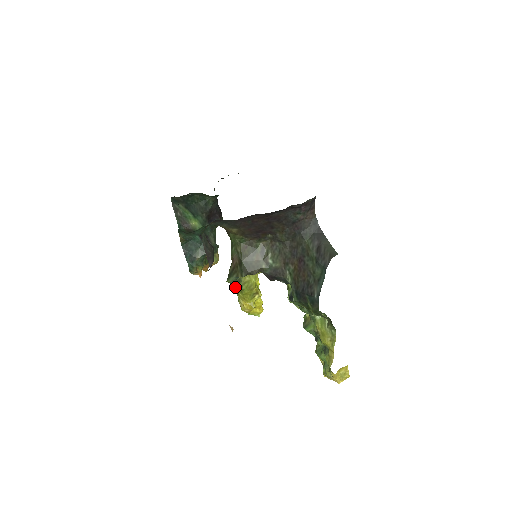
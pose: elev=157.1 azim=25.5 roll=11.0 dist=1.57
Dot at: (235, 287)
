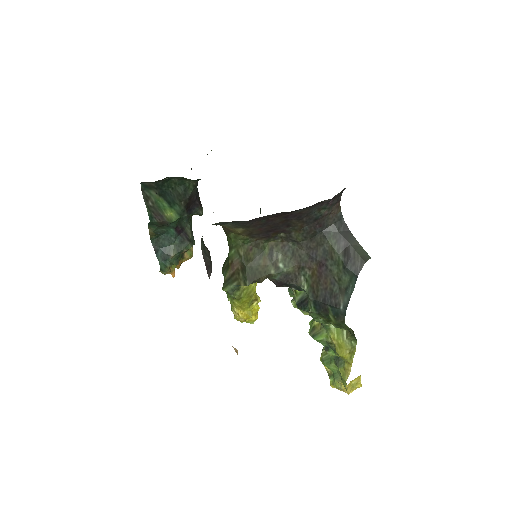
Dot at: (233, 296)
